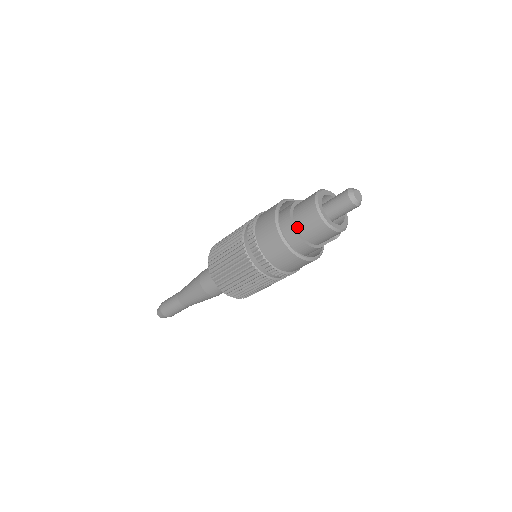
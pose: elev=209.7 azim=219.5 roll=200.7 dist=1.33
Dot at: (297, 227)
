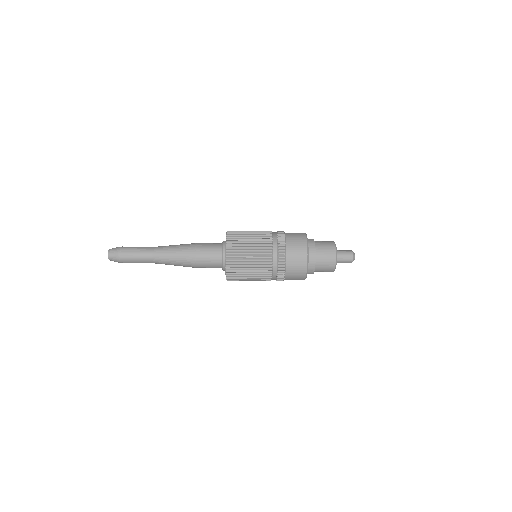
Dot at: (315, 269)
